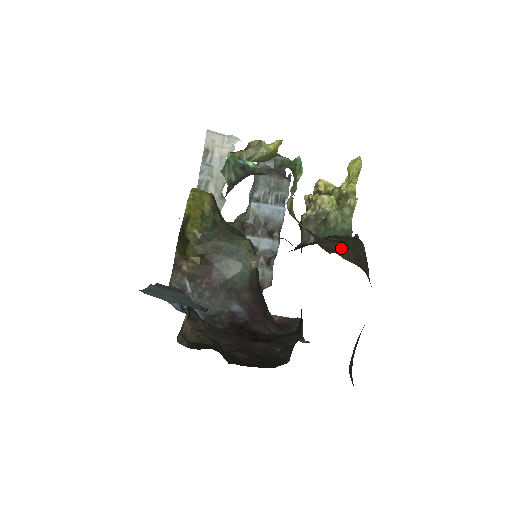
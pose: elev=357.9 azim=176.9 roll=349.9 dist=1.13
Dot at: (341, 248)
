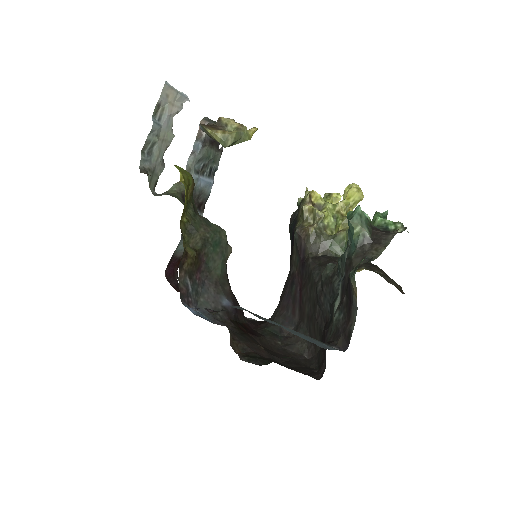
Dot at: (399, 286)
